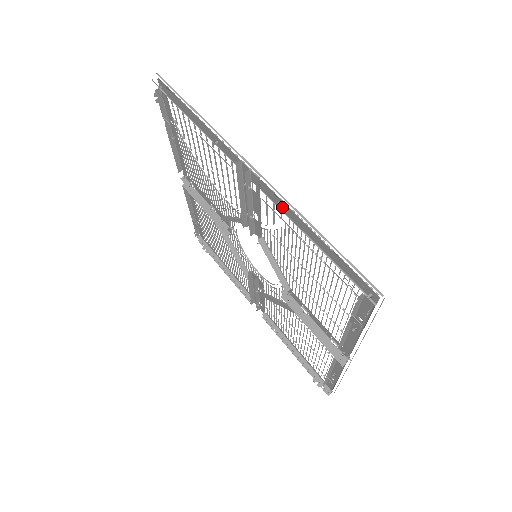
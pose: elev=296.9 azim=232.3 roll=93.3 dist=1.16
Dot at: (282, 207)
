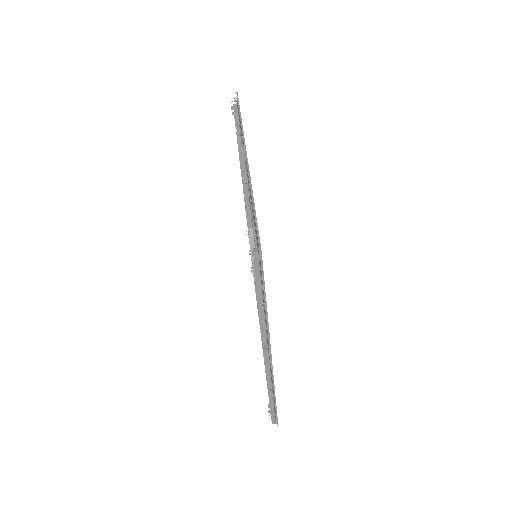
Dot at: (248, 182)
